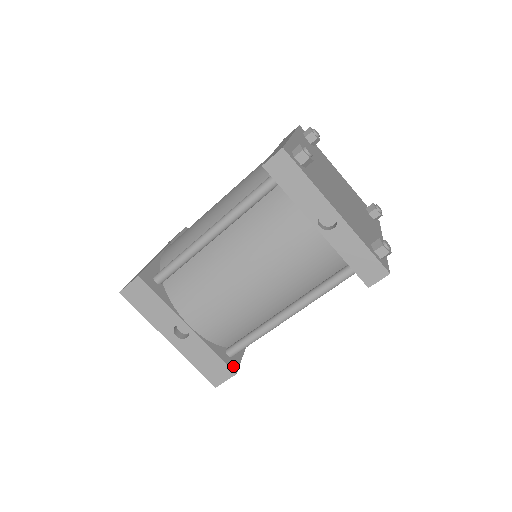
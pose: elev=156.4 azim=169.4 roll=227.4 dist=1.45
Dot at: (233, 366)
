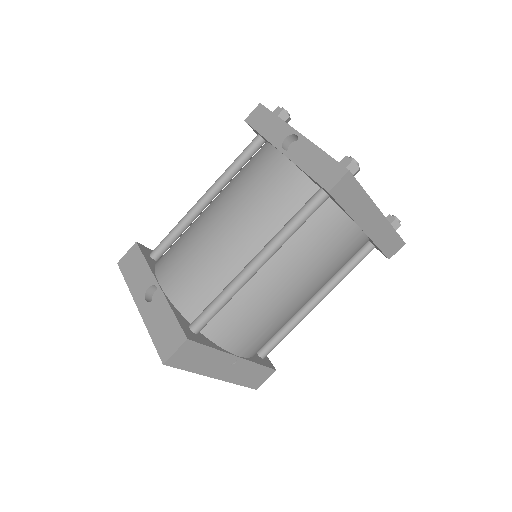
Dot at: (189, 335)
